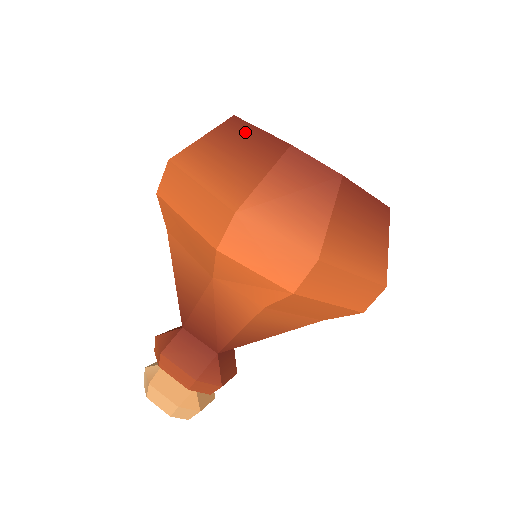
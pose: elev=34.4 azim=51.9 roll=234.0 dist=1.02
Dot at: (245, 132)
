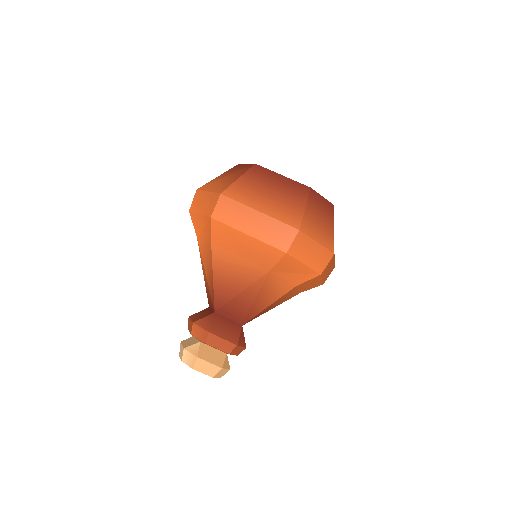
Dot at: (272, 177)
